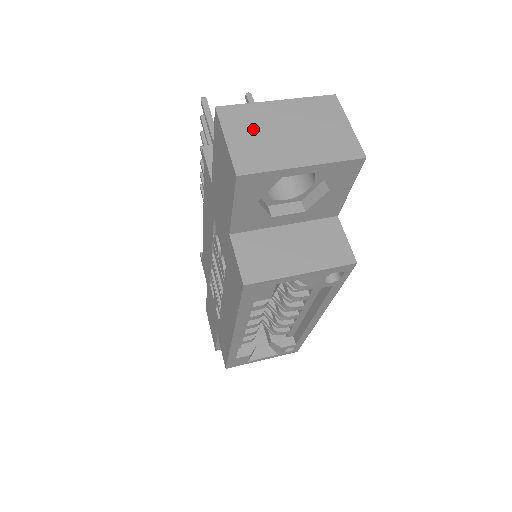
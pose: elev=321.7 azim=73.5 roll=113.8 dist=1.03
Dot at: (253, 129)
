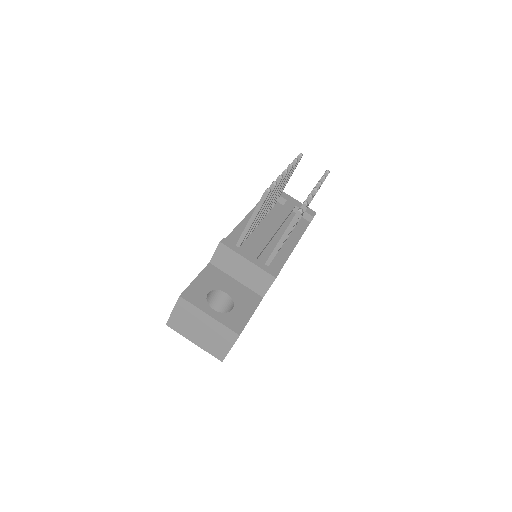
Dot at: (187, 317)
